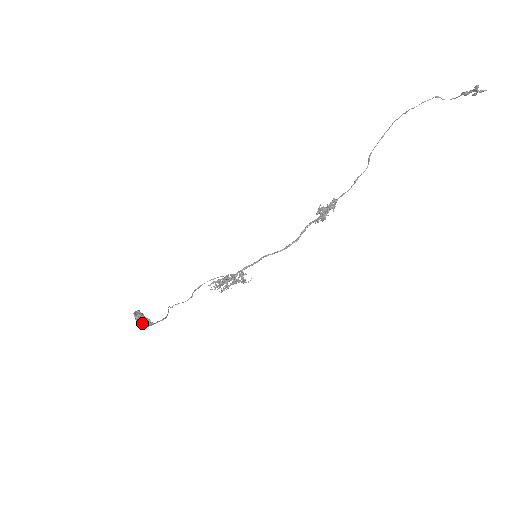
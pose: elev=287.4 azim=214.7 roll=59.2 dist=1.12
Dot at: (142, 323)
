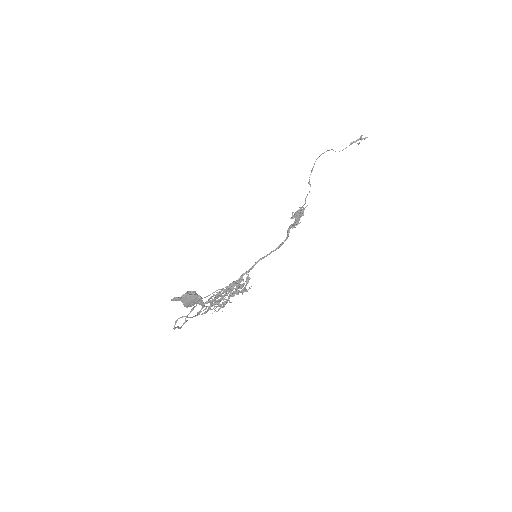
Dot at: (200, 297)
